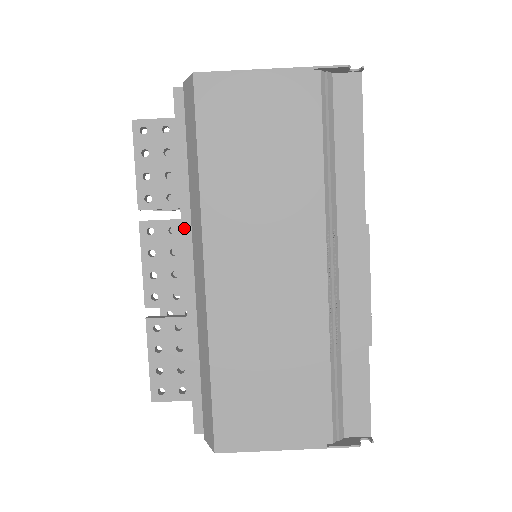
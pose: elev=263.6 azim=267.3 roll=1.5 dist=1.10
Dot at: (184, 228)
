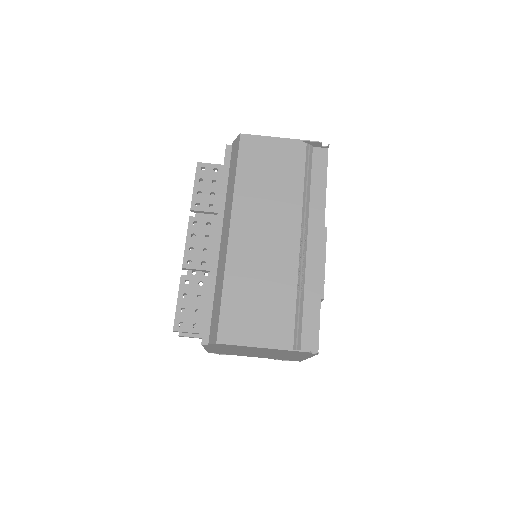
Dot at: (219, 216)
